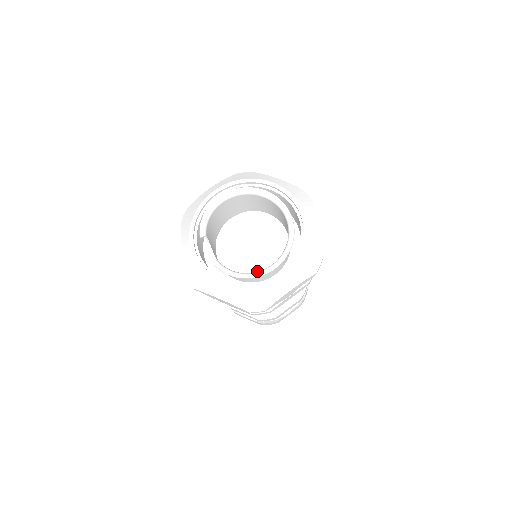
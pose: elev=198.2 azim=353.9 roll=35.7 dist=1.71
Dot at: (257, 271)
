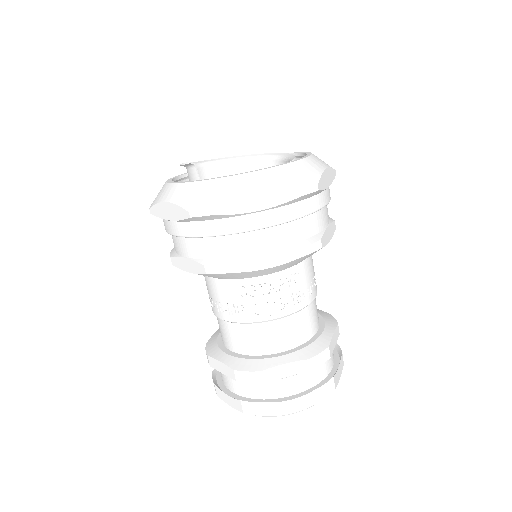
Dot at: occluded
